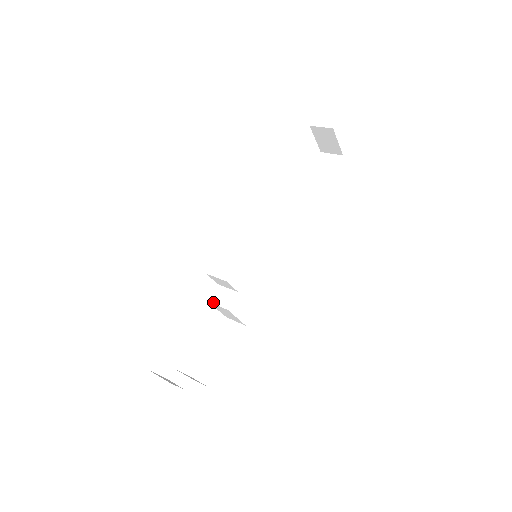
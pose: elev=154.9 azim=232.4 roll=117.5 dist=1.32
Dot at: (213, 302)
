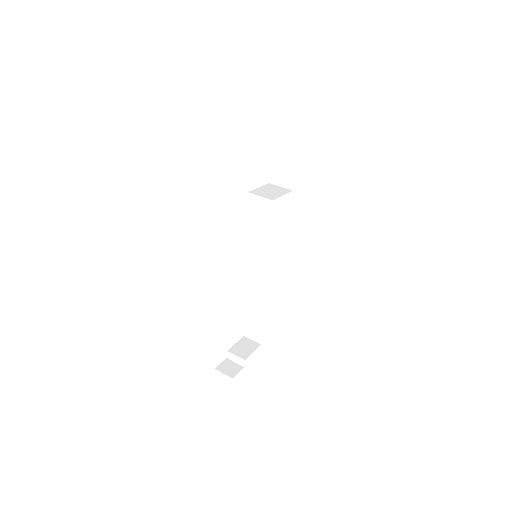
Dot at: (237, 307)
